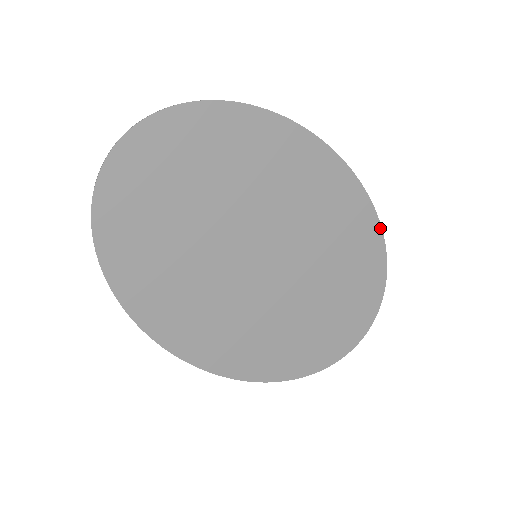
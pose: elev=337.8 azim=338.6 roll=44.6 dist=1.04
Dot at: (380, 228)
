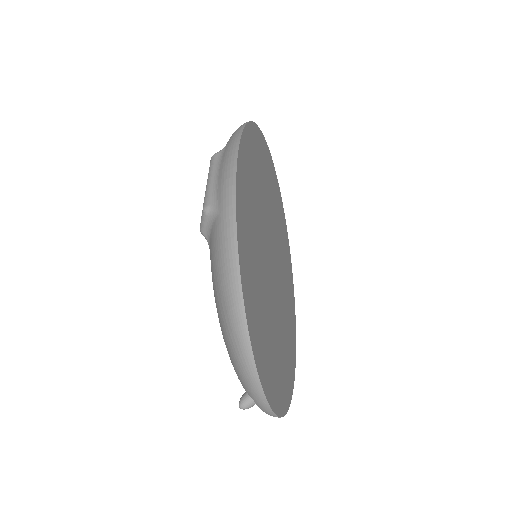
Dot at: occluded
